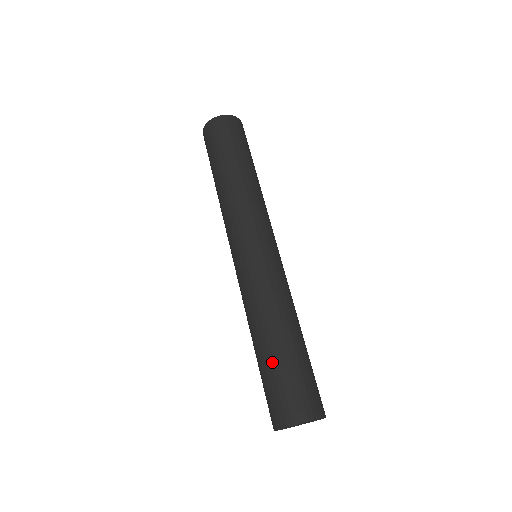
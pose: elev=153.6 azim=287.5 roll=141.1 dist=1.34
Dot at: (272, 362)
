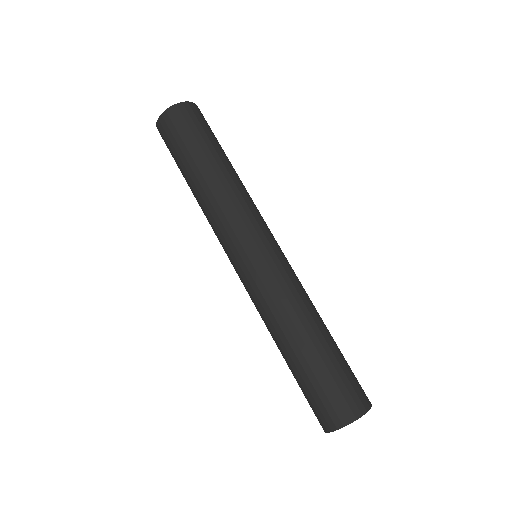
Dot at: (305, 369)
